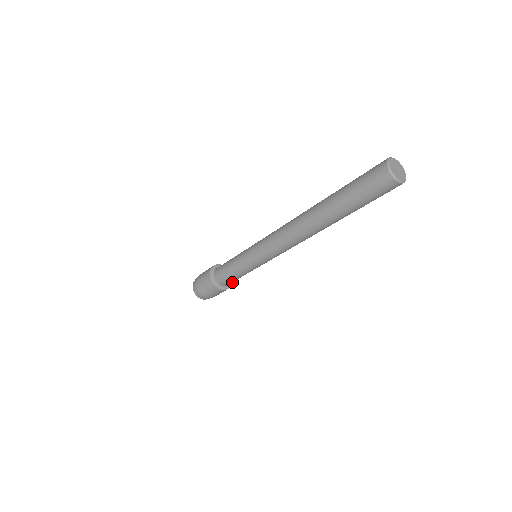
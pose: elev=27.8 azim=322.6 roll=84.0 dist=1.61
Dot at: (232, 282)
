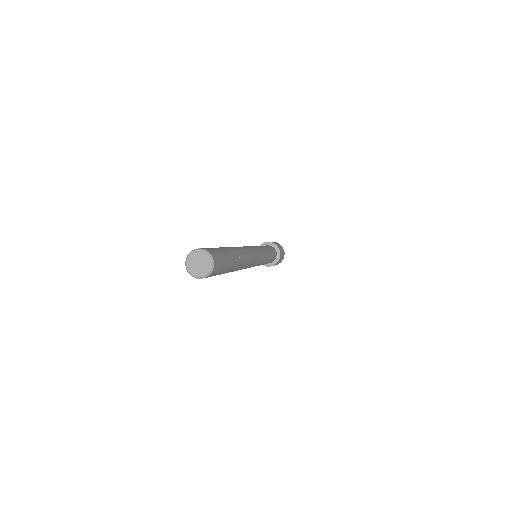
Dot at: (280, 254)
